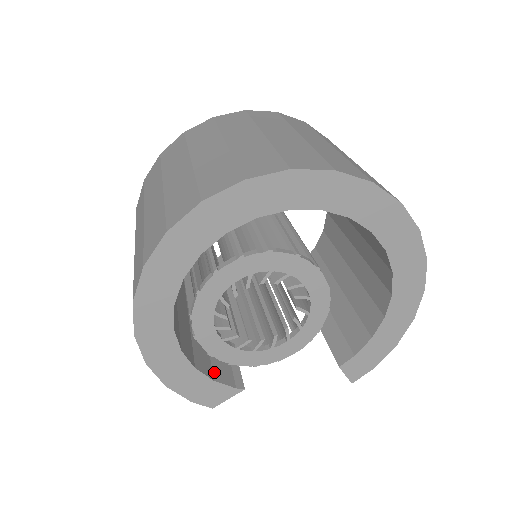
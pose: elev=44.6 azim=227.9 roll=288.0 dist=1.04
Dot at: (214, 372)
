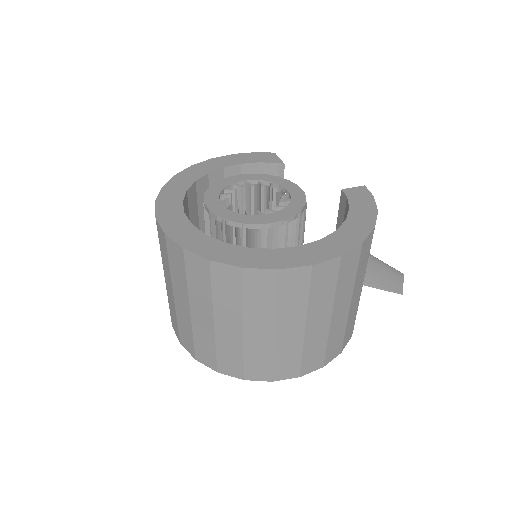
Dot at: occluded
